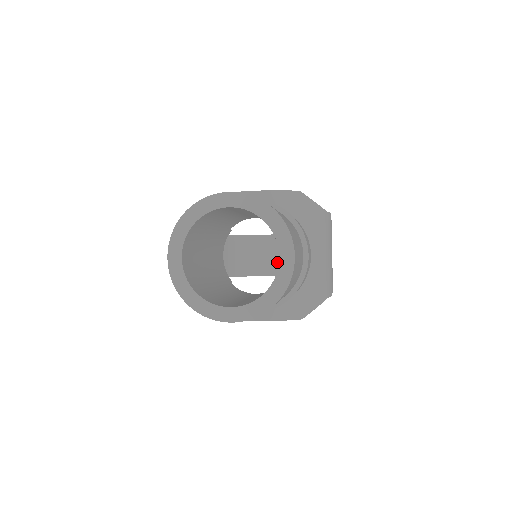
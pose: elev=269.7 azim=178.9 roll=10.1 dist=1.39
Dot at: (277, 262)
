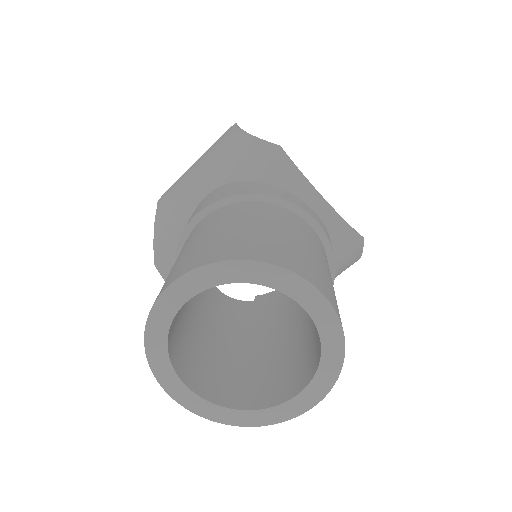
Dot at: occluded
